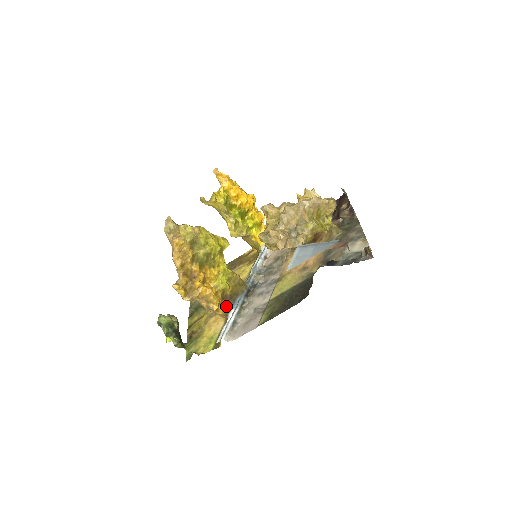
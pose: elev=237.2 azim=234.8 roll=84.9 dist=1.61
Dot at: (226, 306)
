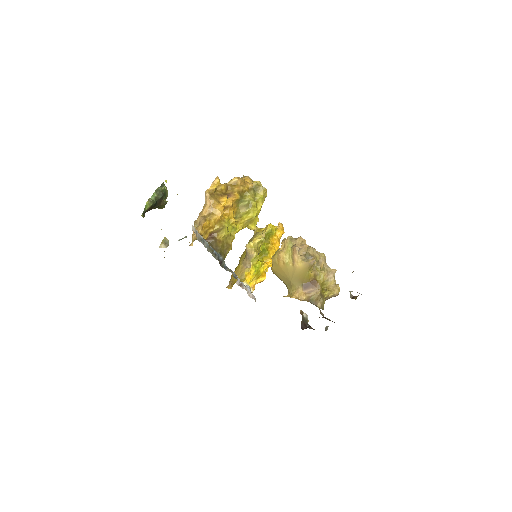
Dot at: occluded
